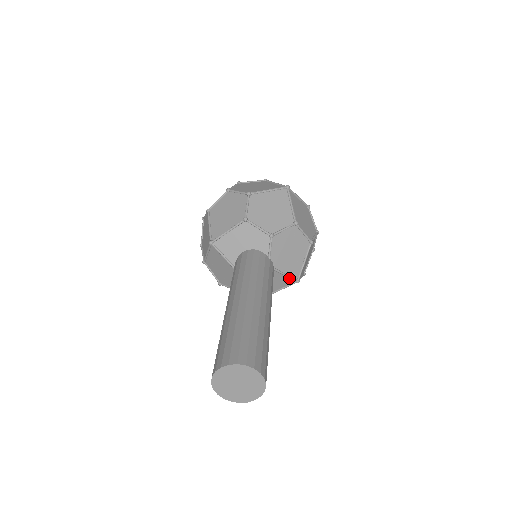
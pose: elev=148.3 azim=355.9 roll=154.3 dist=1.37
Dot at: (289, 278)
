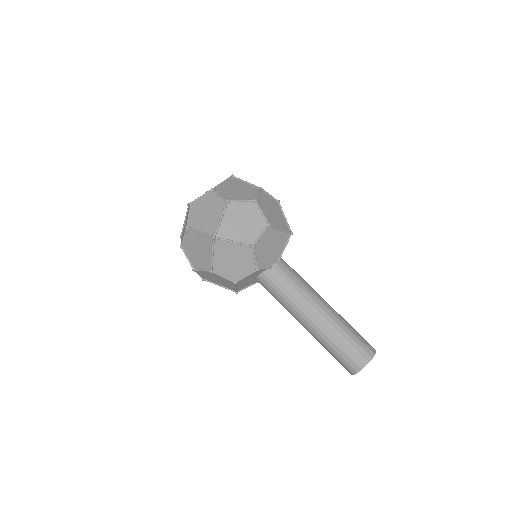
Dot at: (287, 242)
